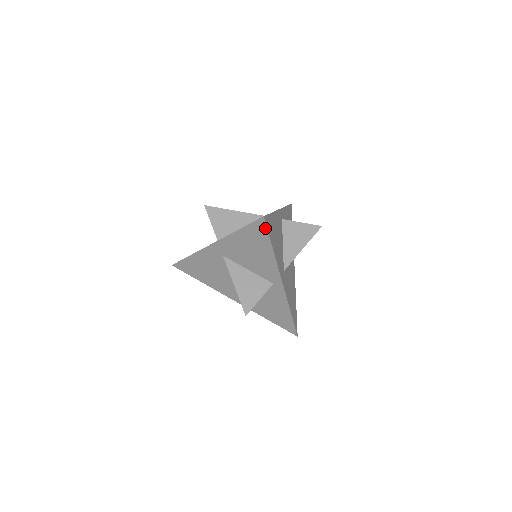
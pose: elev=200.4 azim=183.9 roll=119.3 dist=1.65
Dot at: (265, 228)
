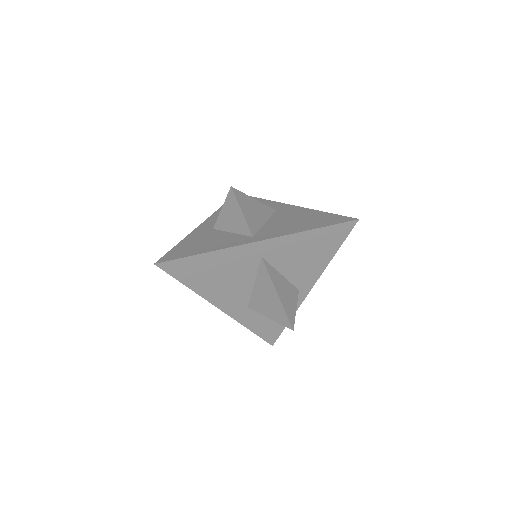
Dot at: (348, 231)
